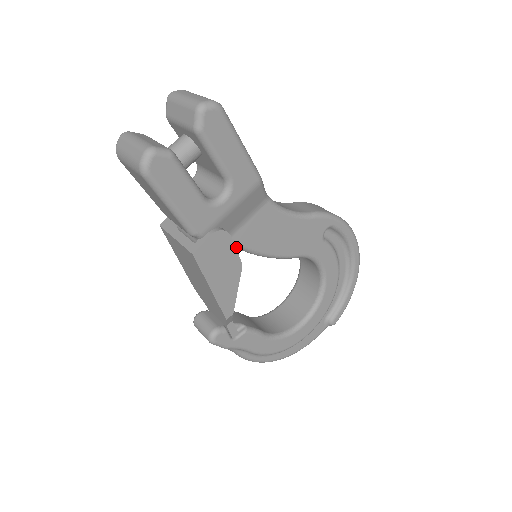
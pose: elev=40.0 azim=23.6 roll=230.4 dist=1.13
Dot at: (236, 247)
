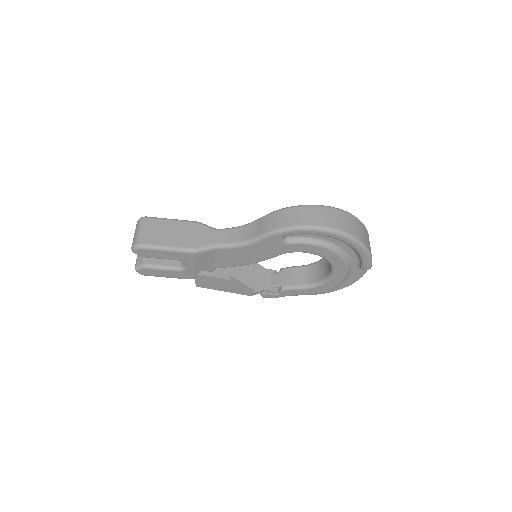
Dot at: occluded
